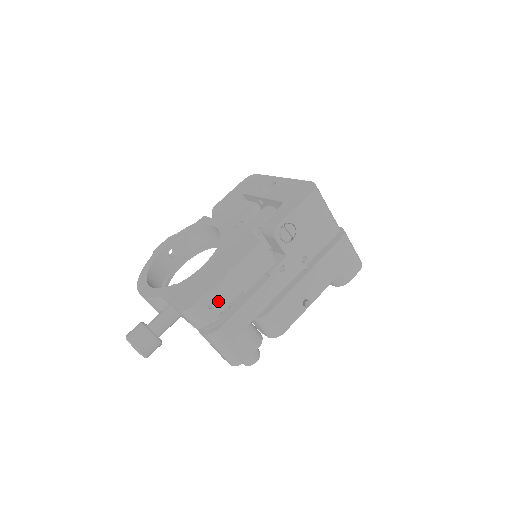
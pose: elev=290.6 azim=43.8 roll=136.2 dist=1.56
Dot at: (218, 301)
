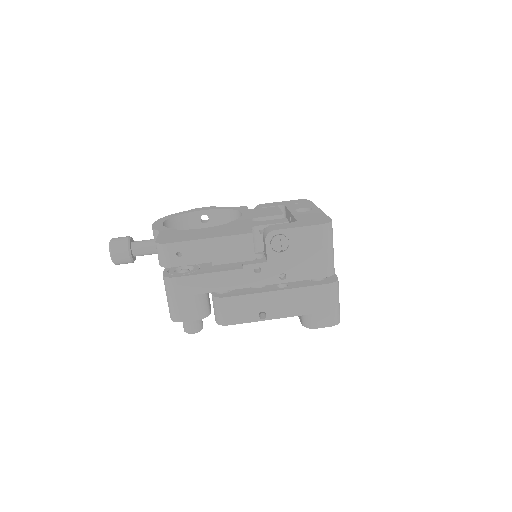
Dot at: (187, 255)
